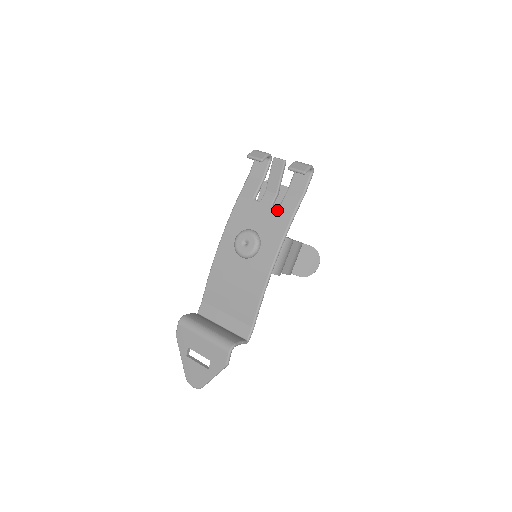
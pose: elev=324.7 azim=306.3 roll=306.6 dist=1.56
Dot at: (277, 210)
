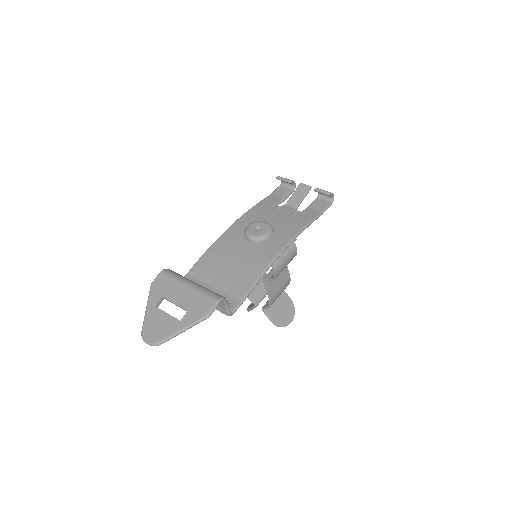
Dot at: (294, 217)
